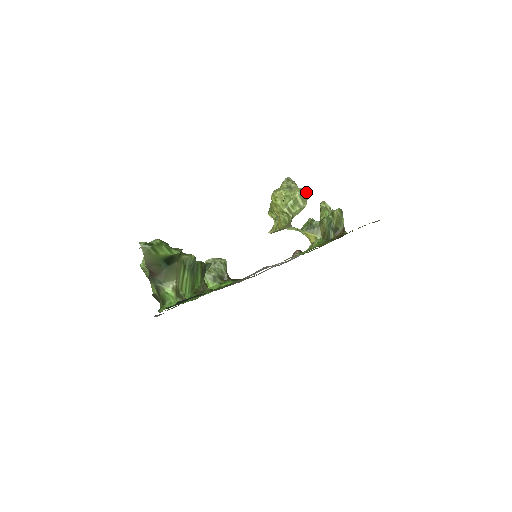
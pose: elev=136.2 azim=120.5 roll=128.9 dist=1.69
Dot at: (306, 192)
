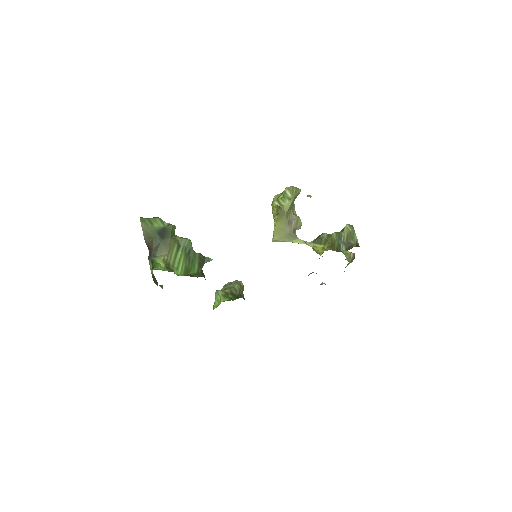
Dot at: (296, 188)
